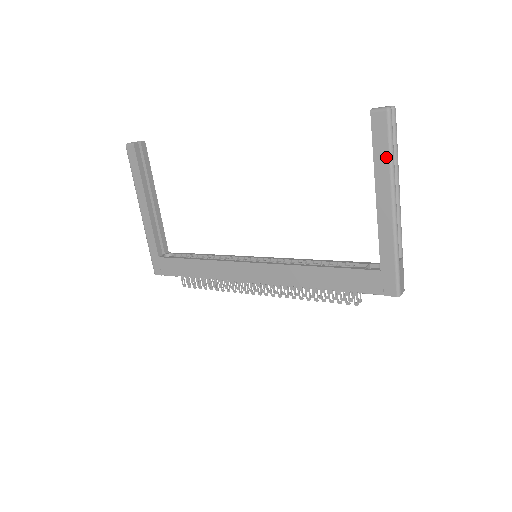
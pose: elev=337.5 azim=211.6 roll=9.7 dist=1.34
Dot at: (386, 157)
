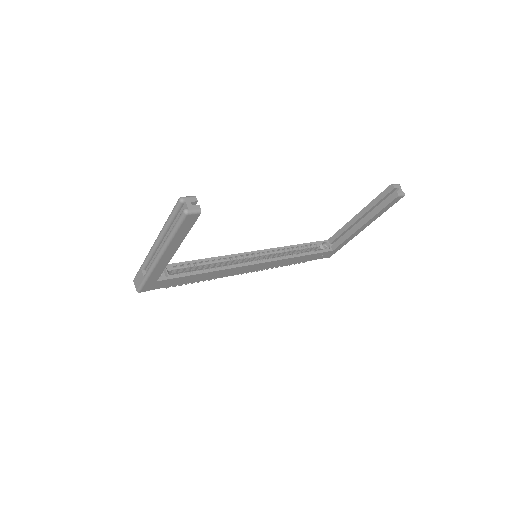
Dot at: (383, 212)
